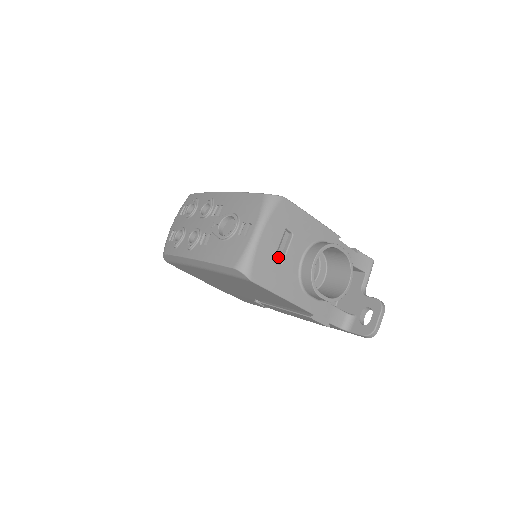
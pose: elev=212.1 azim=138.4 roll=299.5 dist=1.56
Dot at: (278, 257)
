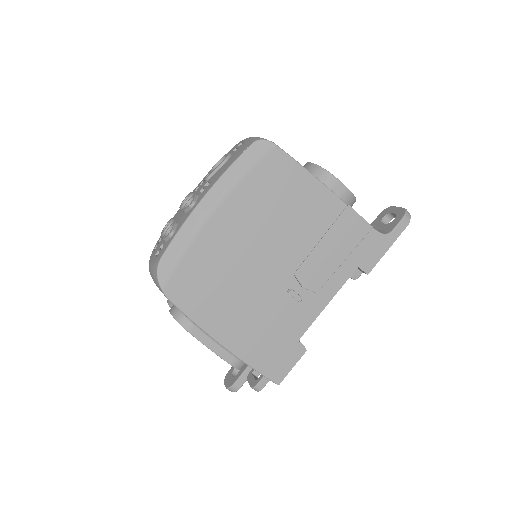
Dot at: occluded
